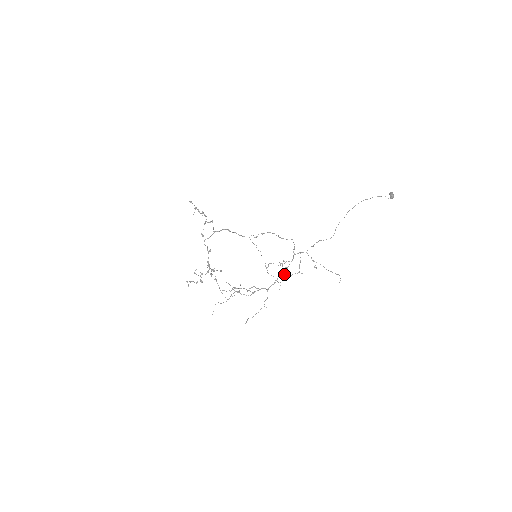
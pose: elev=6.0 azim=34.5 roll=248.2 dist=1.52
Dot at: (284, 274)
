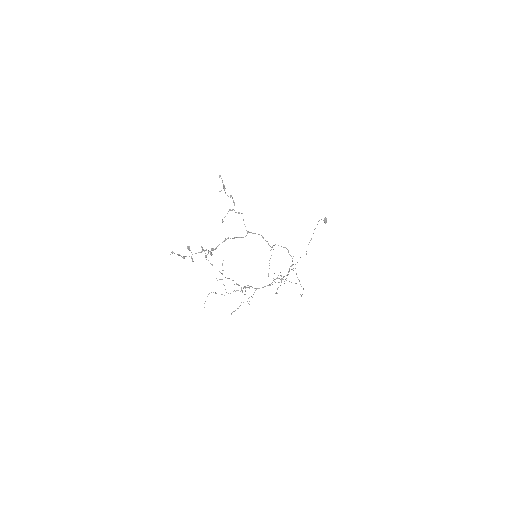
Dot at: occluded
